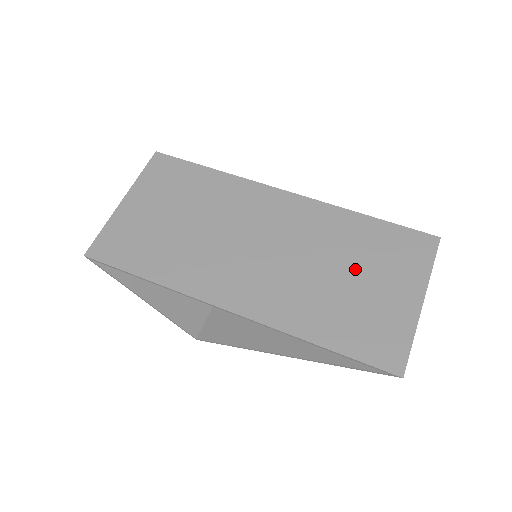
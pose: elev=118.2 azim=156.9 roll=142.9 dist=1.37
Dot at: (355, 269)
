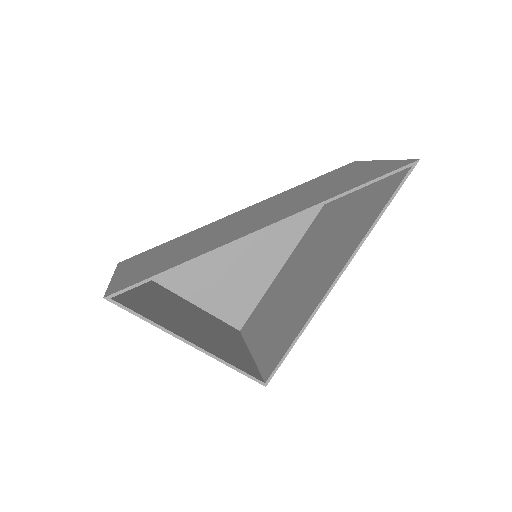
Dot at: (327, 183)
